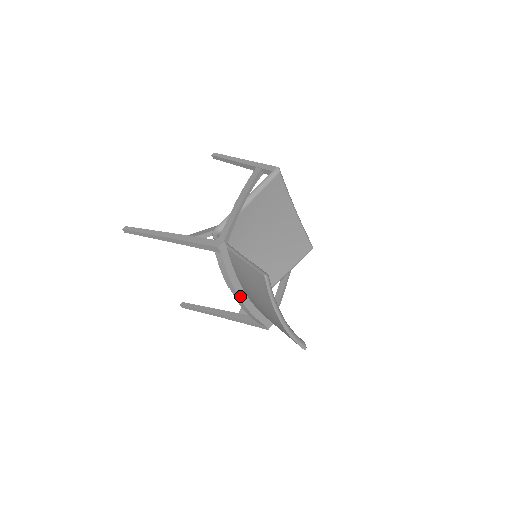
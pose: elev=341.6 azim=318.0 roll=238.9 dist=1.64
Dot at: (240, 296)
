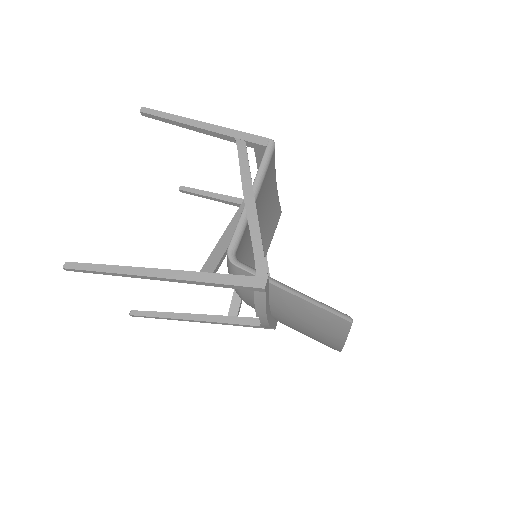
Dot at: (268, 320)
